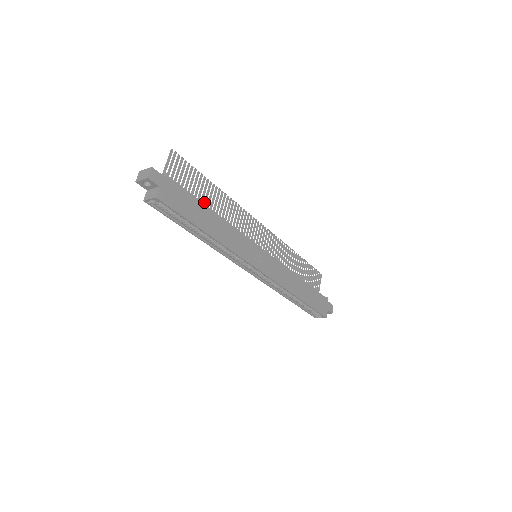
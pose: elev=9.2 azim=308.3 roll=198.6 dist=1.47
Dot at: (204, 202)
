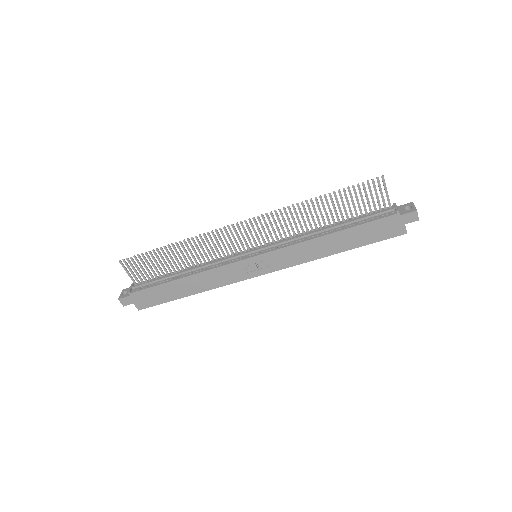
Dot at: occluded
